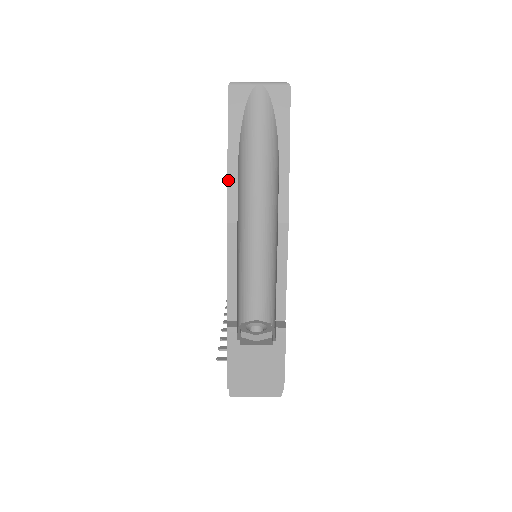
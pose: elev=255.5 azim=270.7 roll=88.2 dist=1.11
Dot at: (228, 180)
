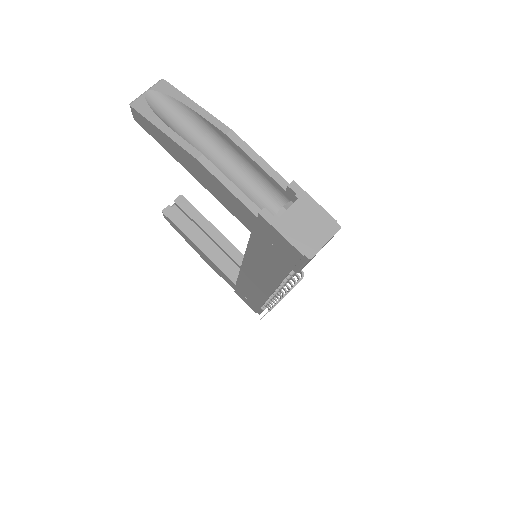
Dot at: (175, 141)
